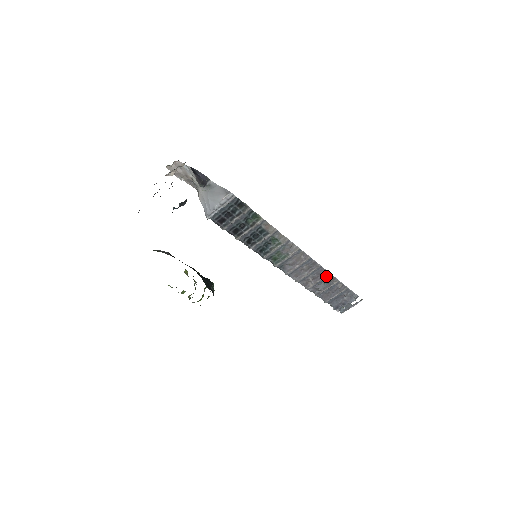
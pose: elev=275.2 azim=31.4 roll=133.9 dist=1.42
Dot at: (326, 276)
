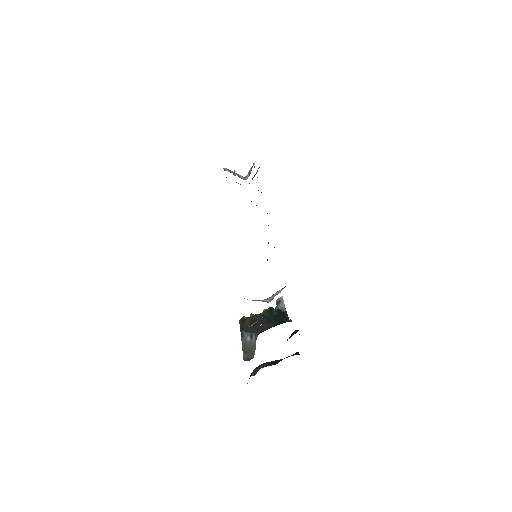
Dot at: occluded
